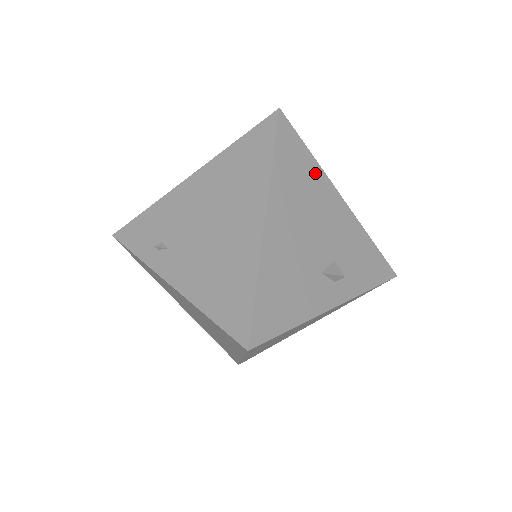
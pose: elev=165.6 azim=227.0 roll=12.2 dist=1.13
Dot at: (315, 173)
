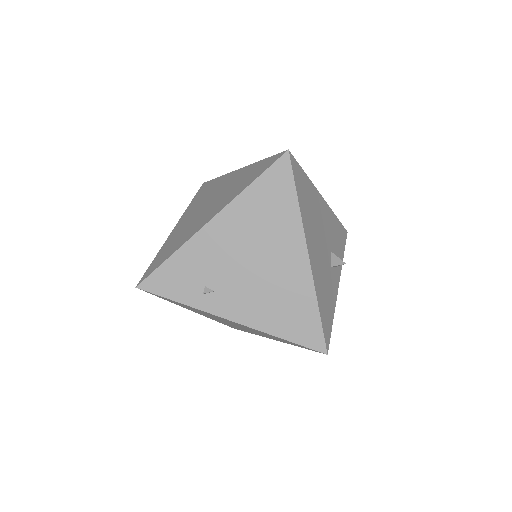
Dot at: (311, 190)
